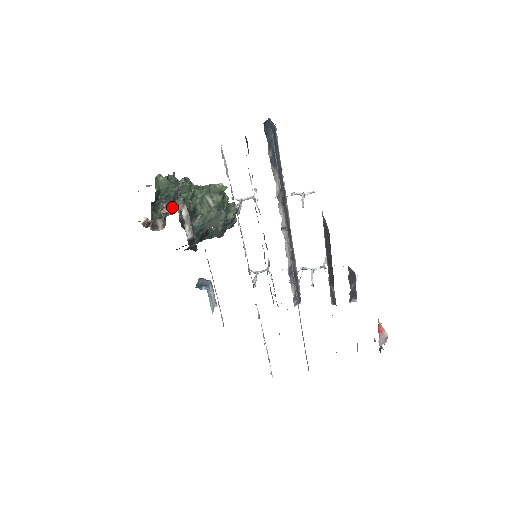
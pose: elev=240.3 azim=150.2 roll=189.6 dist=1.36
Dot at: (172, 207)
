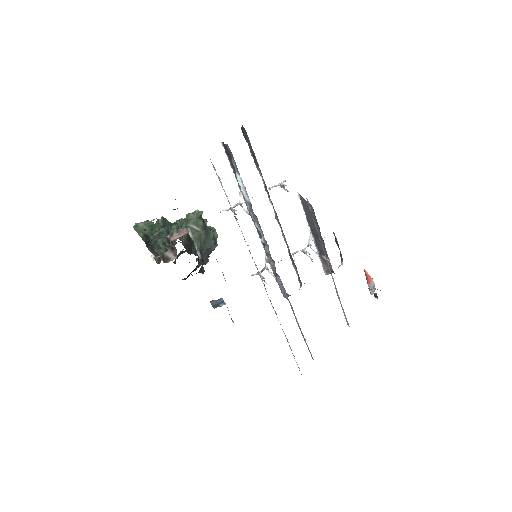
Dot at: (177, 234)
